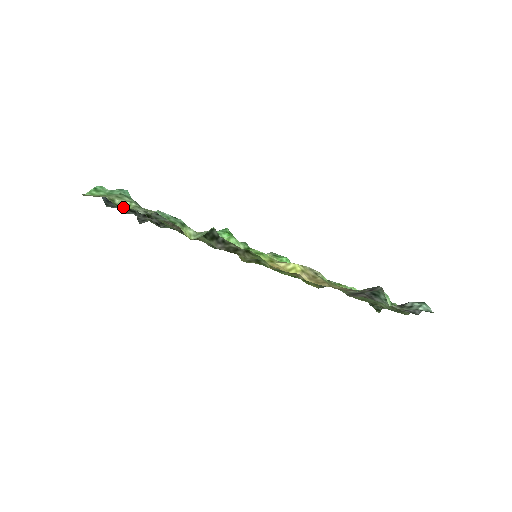
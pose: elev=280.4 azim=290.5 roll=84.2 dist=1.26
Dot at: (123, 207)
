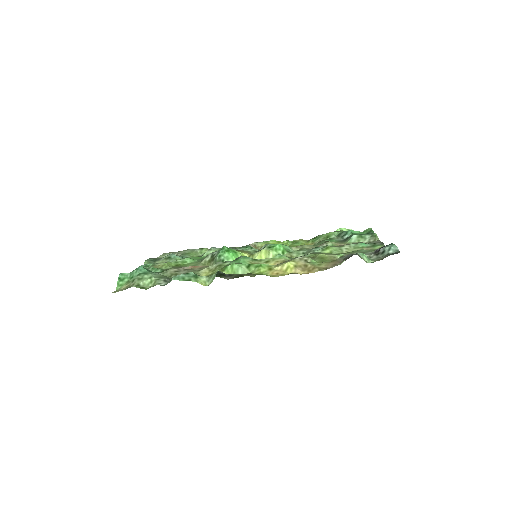
Dot at: (148, 286)
